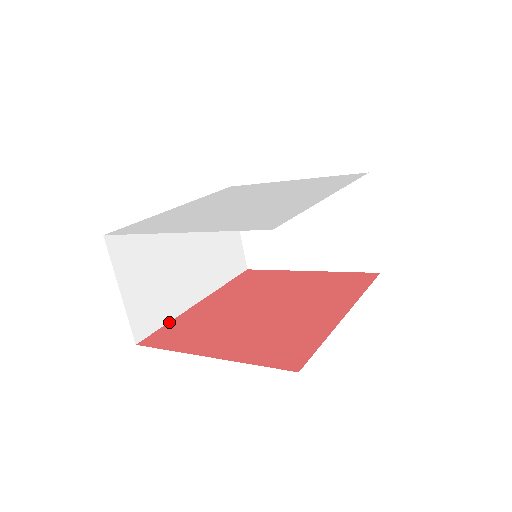
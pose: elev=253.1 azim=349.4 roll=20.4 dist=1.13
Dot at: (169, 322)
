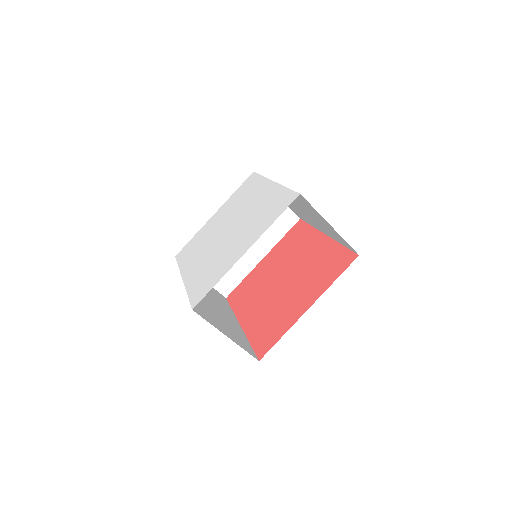
Dot at: (249, 342)
